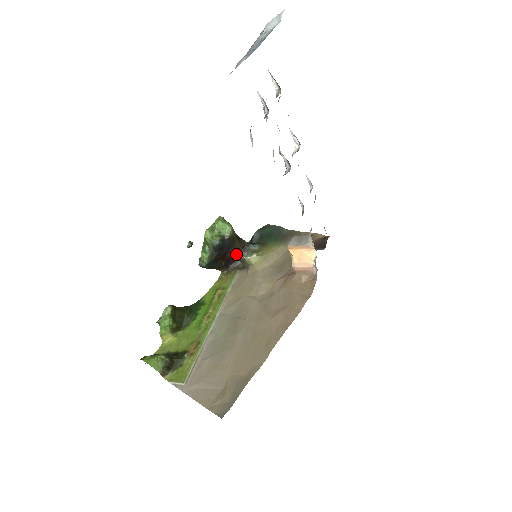
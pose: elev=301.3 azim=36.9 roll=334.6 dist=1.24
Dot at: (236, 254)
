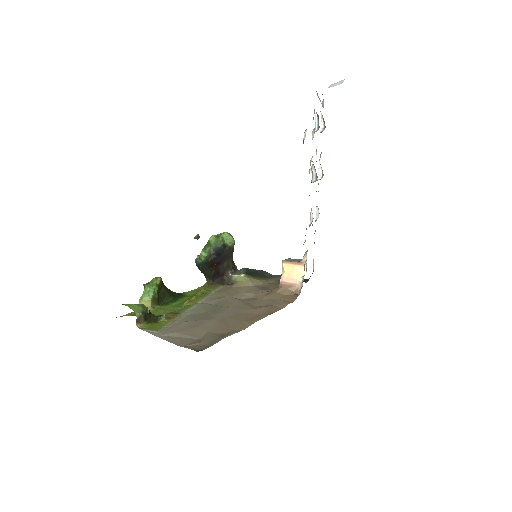
Dot at: (226, 271)
